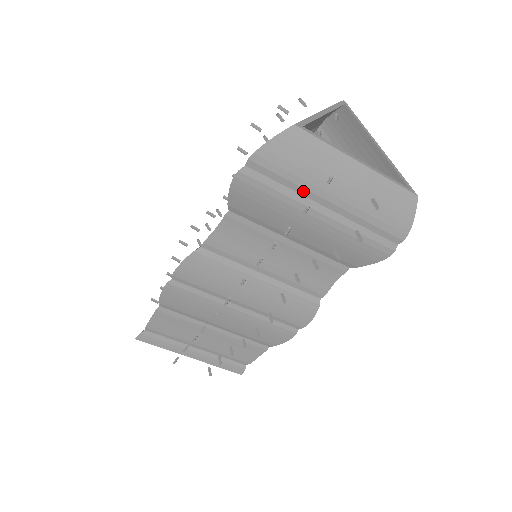
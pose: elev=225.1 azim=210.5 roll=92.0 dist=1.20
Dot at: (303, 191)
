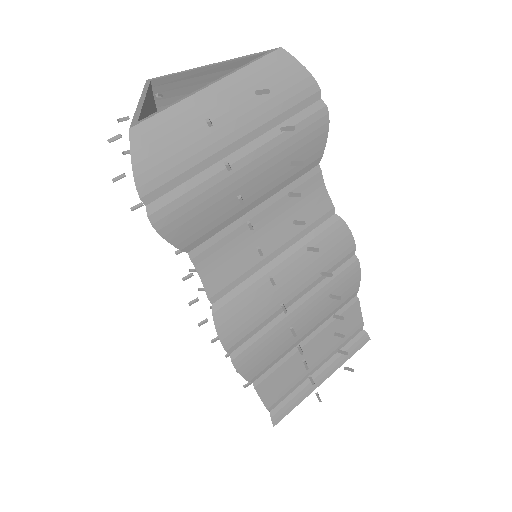
Dot at: (208, 162)
